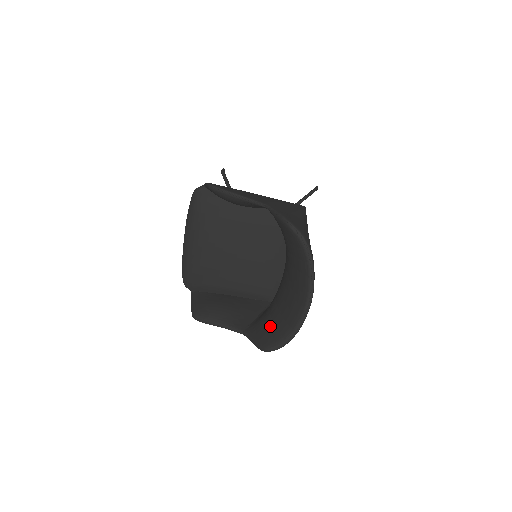
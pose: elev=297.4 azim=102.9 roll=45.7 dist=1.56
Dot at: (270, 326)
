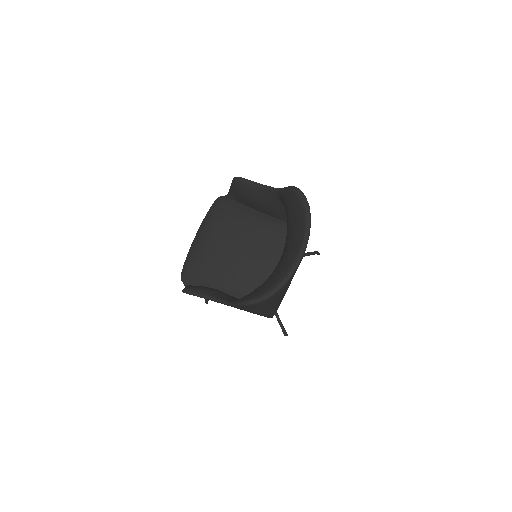
Dot at: (257, 289)
